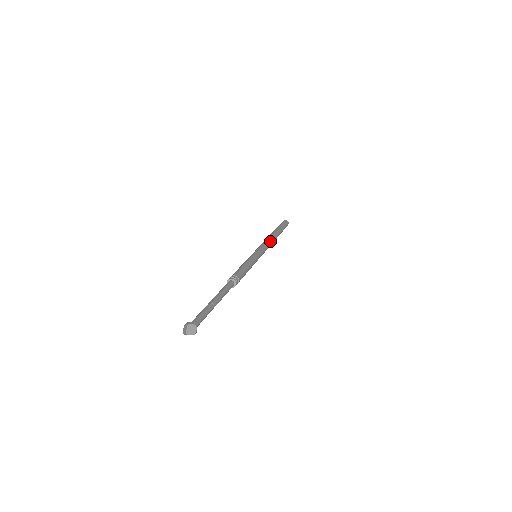
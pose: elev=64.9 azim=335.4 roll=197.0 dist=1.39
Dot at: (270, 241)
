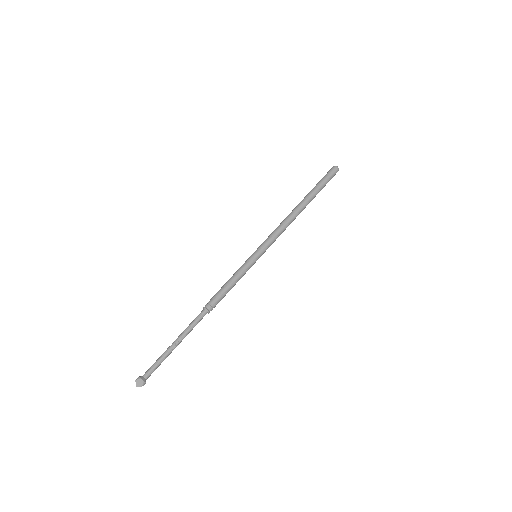
Dot at: (284, 224)
